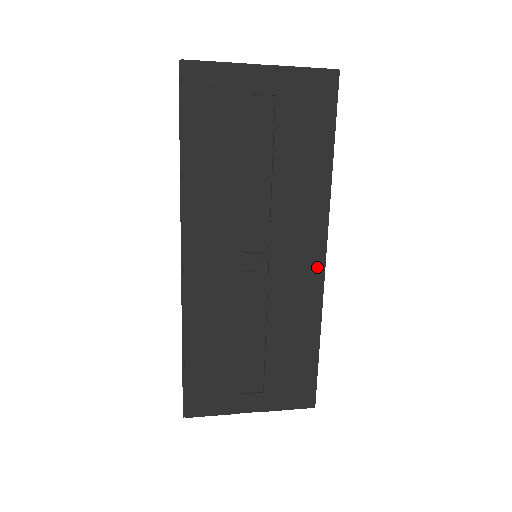
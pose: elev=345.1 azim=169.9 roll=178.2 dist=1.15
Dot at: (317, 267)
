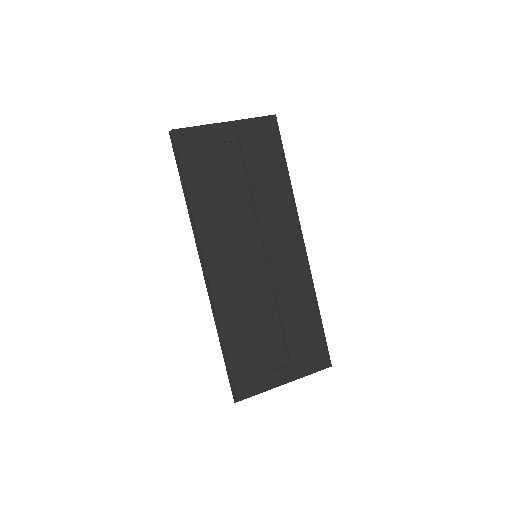
Dot at: (301, 253)
